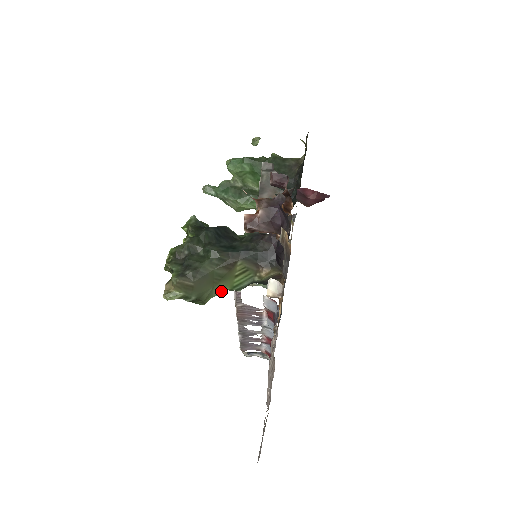
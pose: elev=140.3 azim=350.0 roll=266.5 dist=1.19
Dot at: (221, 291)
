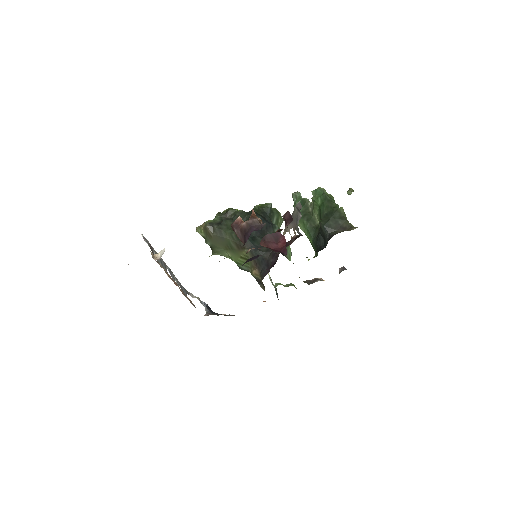
Dot at: (229, 257)
